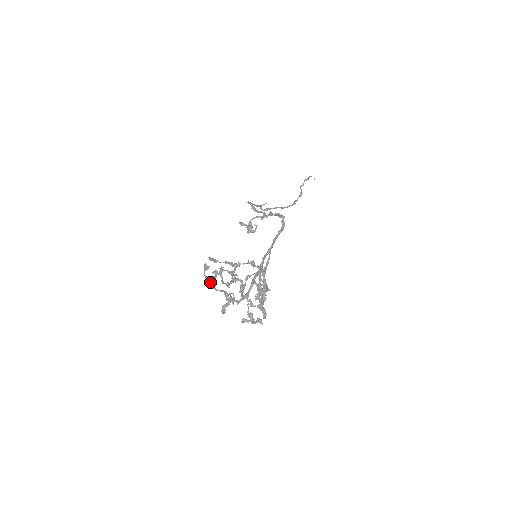
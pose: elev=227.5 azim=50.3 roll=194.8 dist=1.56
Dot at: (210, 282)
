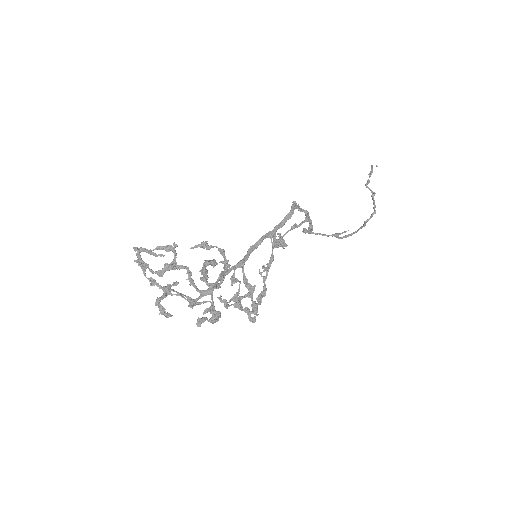
Dot at: (161, 287)
